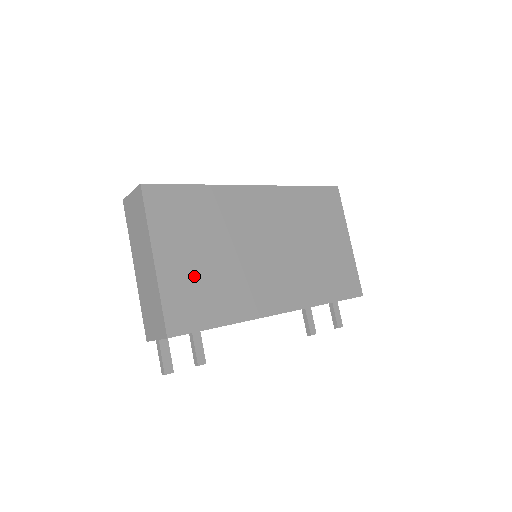
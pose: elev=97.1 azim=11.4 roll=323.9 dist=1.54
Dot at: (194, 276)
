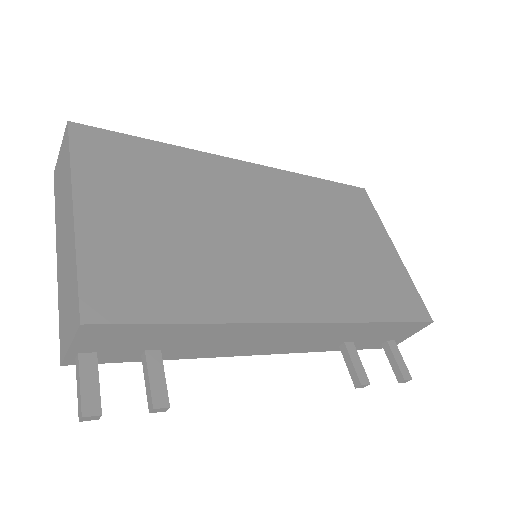
Dot at: (144, 243)
